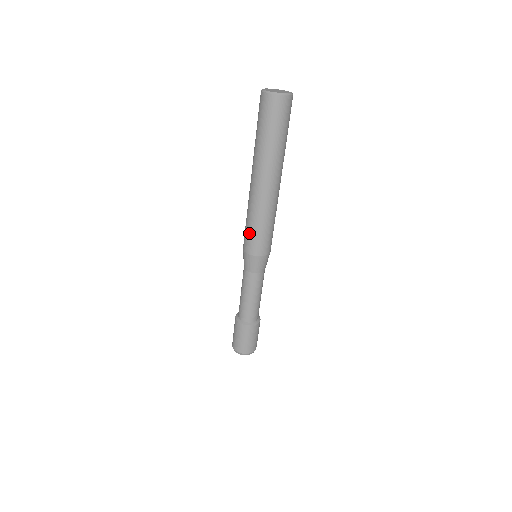
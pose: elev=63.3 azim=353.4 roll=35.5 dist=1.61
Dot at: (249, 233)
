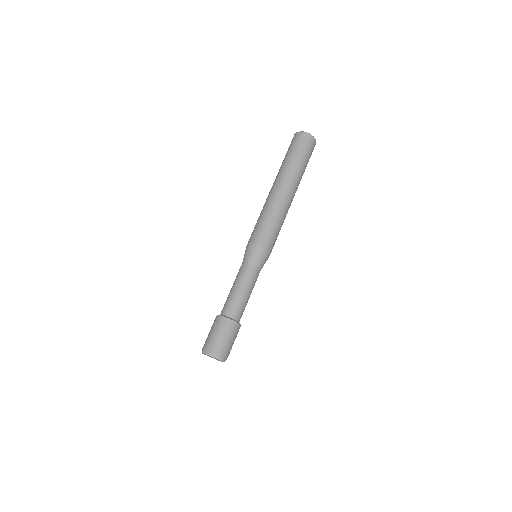
Dot at: occluded
